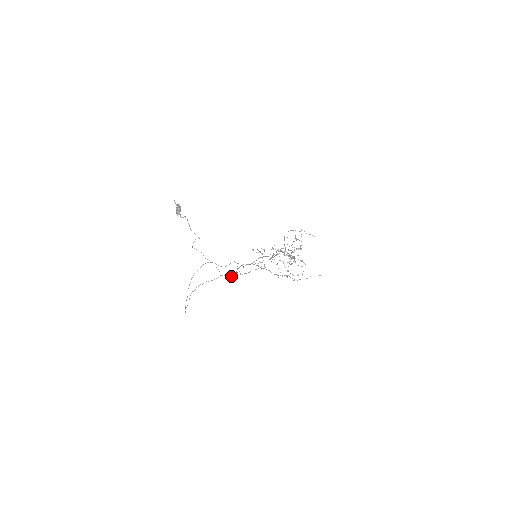
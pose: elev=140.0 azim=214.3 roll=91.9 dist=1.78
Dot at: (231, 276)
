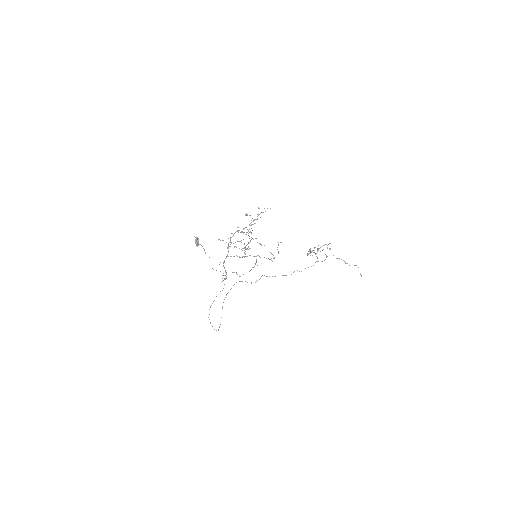
Dot at: (226, 278)
